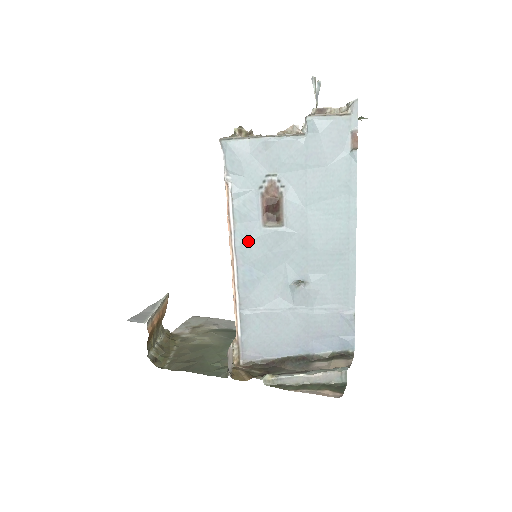
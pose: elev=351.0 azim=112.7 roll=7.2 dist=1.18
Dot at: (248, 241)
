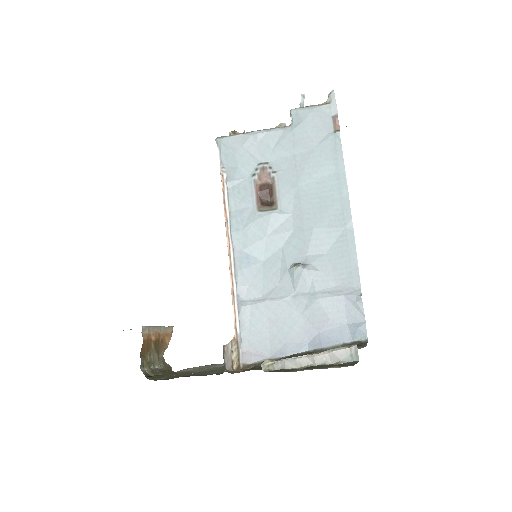
Dot at: (244, 227)
